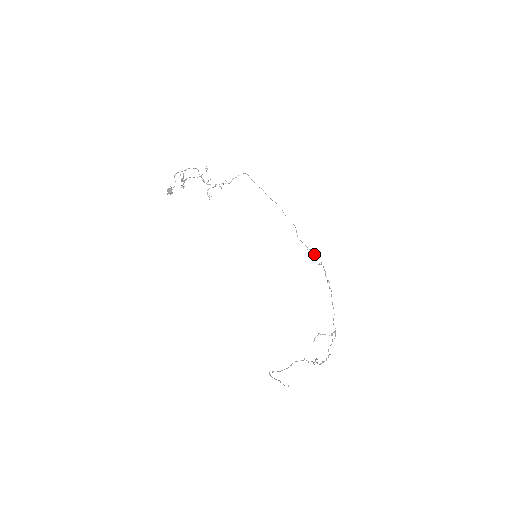
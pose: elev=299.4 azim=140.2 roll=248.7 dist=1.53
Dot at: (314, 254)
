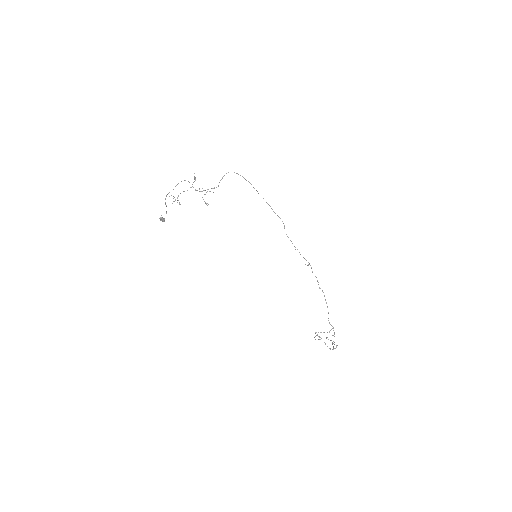
Dot at: occluded
